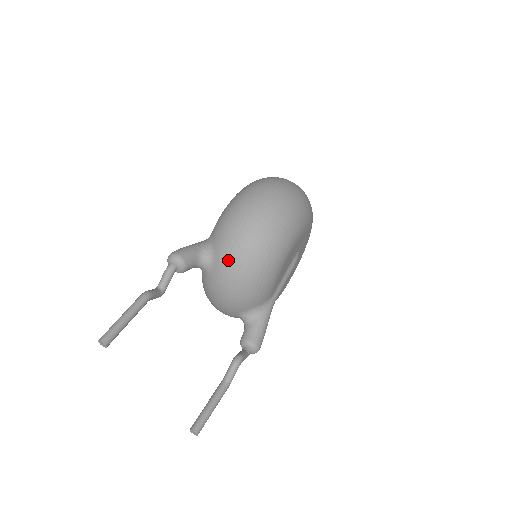
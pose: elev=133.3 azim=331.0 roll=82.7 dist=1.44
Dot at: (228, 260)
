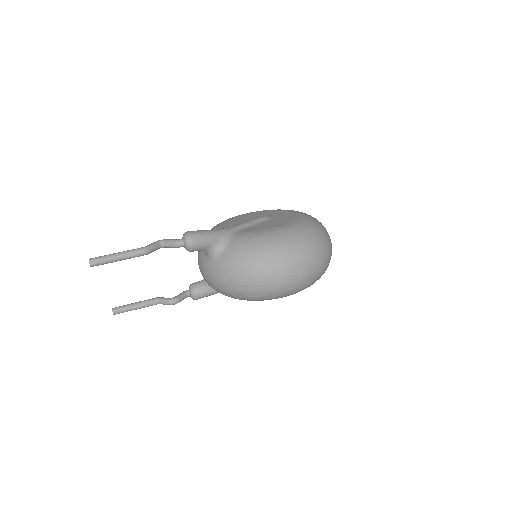
Dot at: (218, 275)
